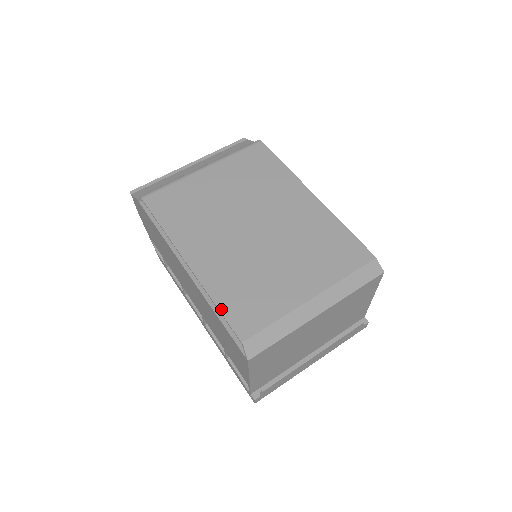
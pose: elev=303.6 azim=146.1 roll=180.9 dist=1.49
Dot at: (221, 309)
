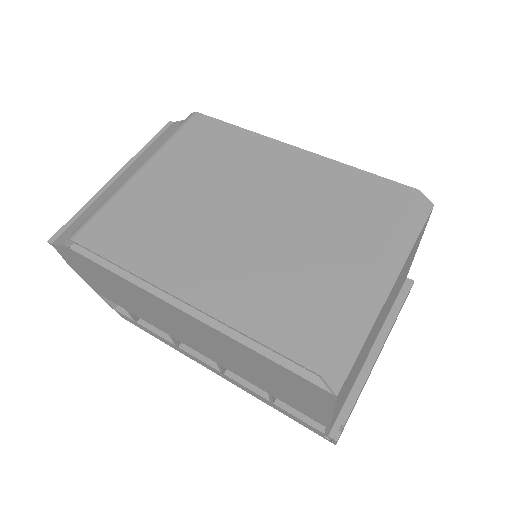
Dot at: (264, 341)
